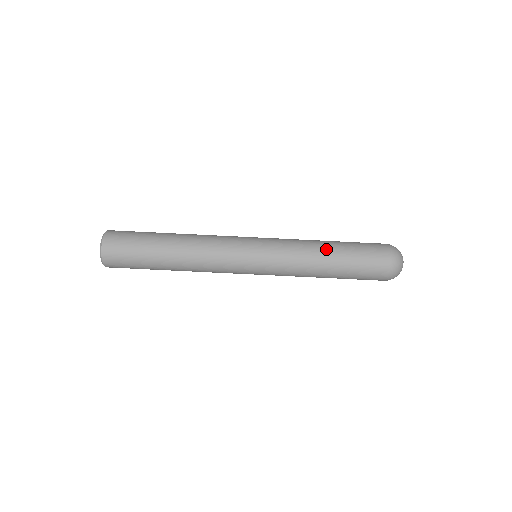
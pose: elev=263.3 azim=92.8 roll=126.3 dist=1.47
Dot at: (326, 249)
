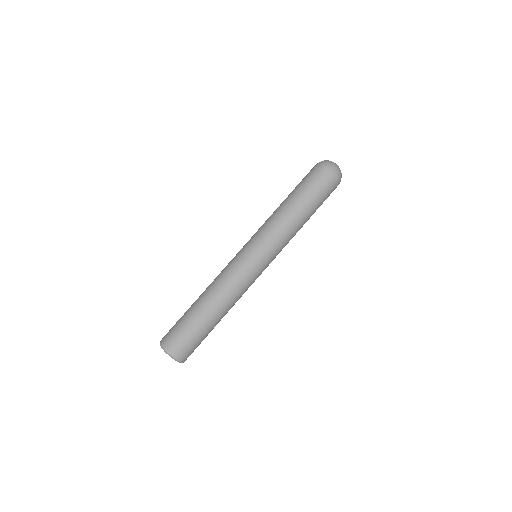
Dot at: (291, 208)
